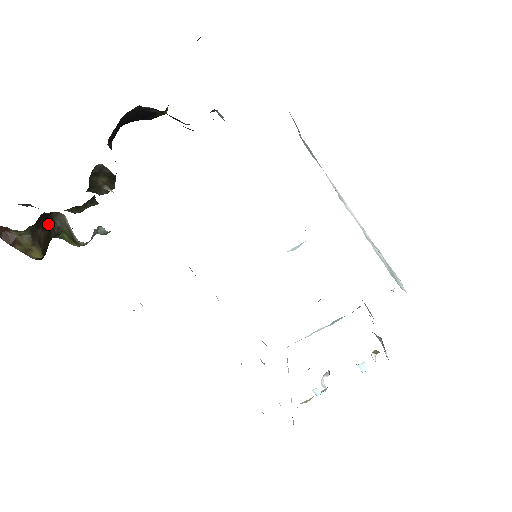
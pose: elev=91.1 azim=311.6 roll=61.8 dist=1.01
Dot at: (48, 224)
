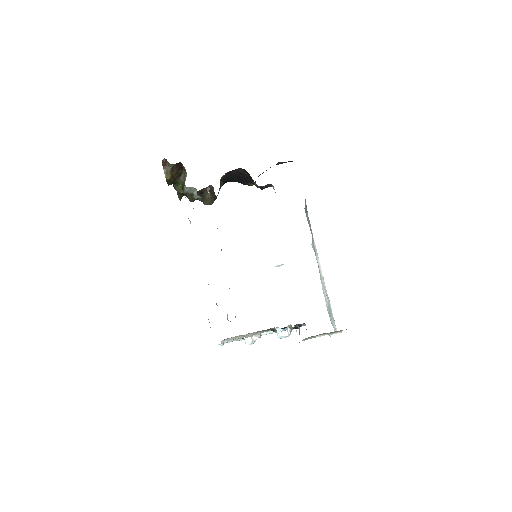
Dot at: (179, 174)
